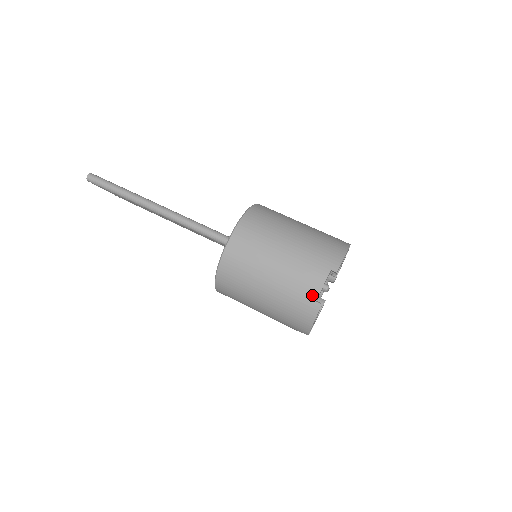
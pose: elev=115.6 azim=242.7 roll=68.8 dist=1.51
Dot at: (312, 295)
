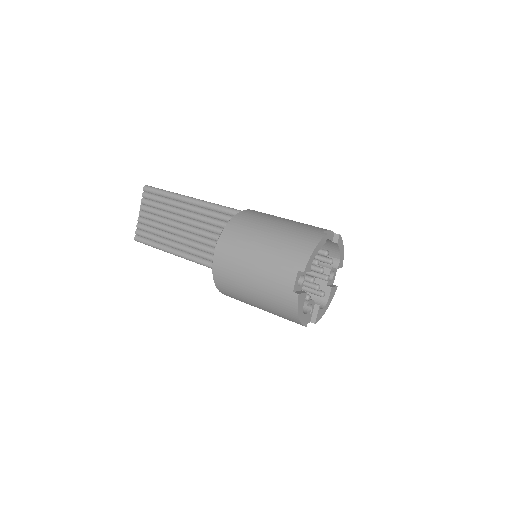
Dot at: (319, 230)
